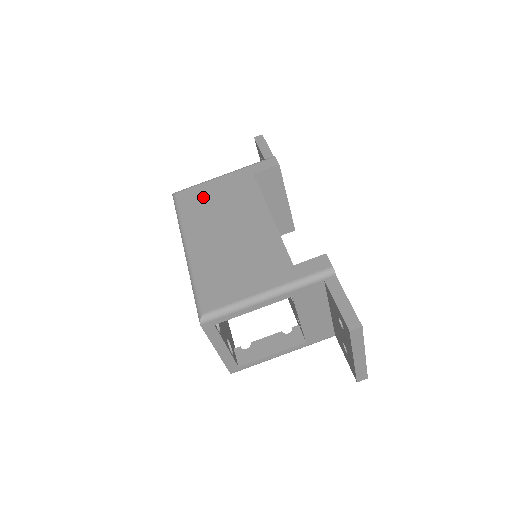
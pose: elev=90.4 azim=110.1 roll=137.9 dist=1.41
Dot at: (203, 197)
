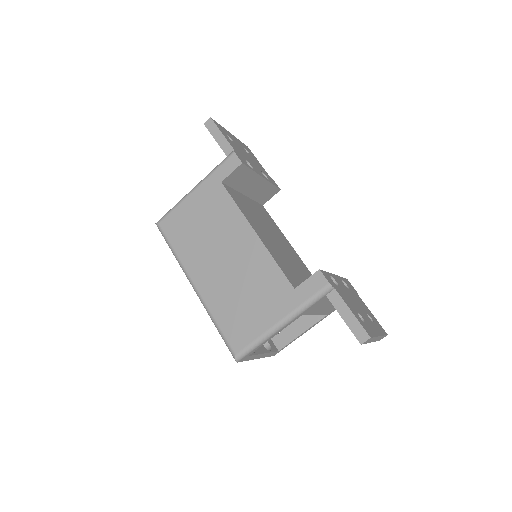
Dot at: (185, 224)
